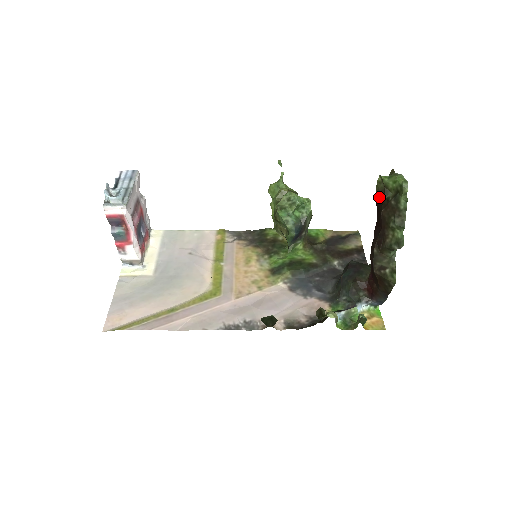
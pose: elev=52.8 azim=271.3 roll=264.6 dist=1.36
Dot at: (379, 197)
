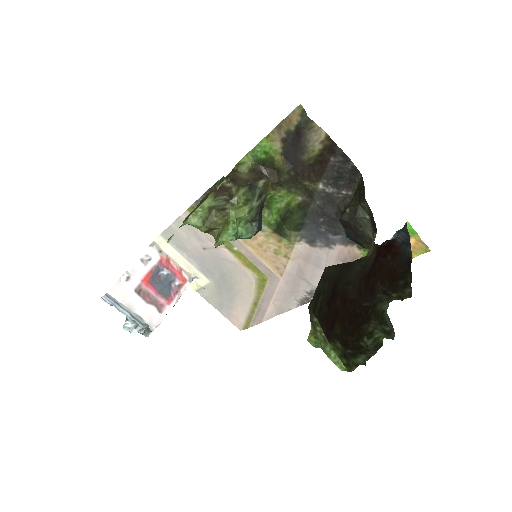
Dot at: (326, 329)
